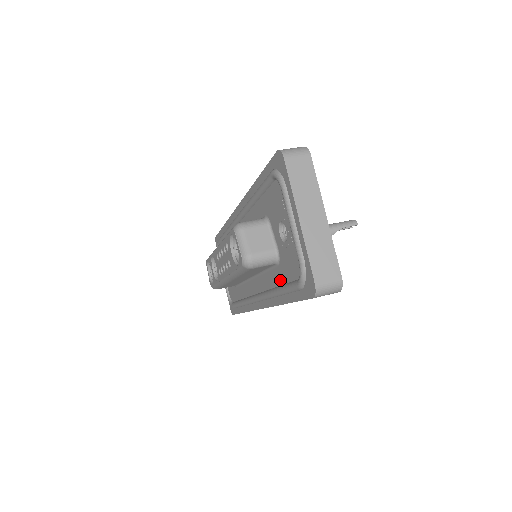
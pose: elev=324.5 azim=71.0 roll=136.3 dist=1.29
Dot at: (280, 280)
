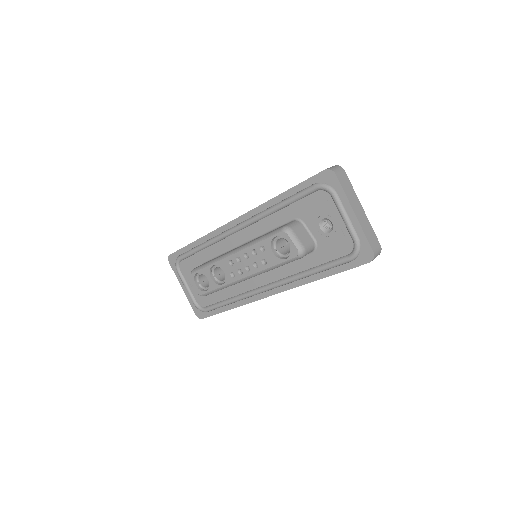
Dot at: (316, 262)
